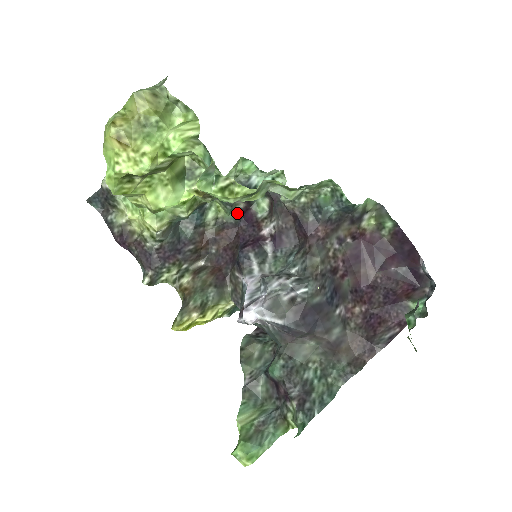
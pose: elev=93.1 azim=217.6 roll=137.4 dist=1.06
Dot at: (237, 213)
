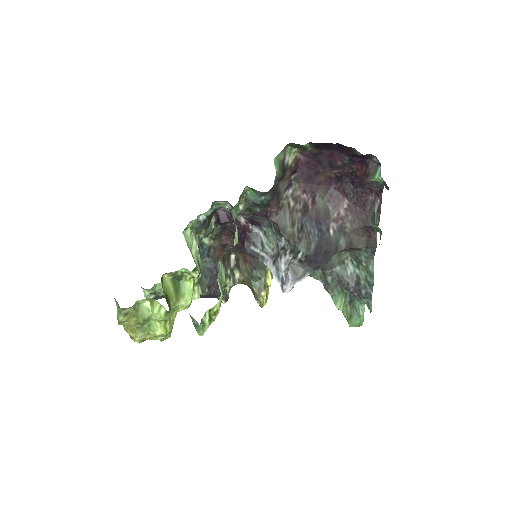
Dot at: (216, 227)
